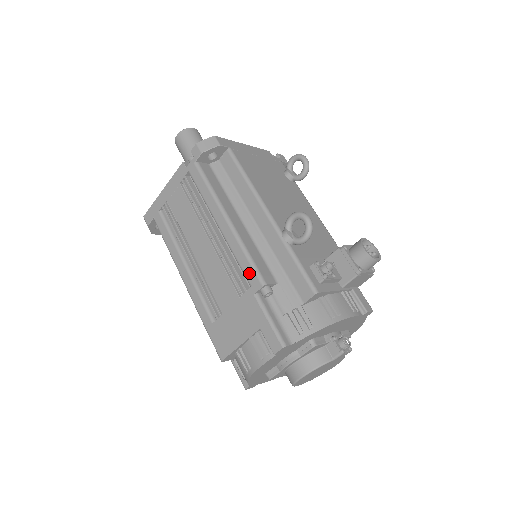
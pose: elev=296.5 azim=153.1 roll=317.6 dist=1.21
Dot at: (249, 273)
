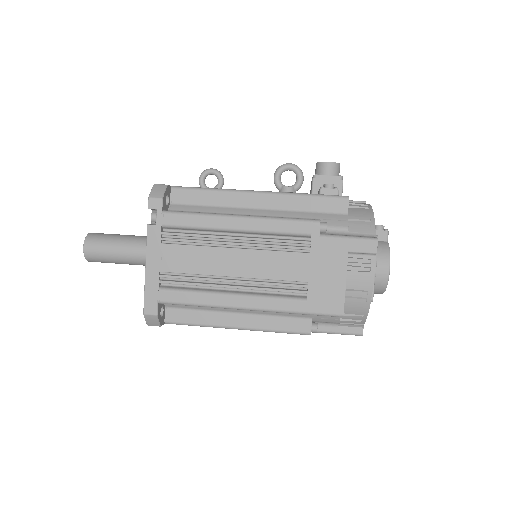
Dot at: (300, 228)
